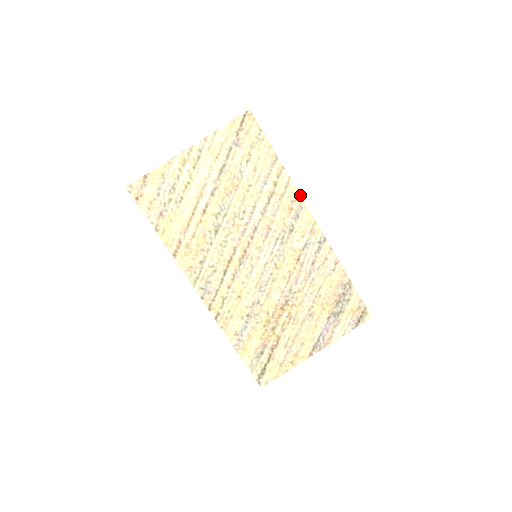
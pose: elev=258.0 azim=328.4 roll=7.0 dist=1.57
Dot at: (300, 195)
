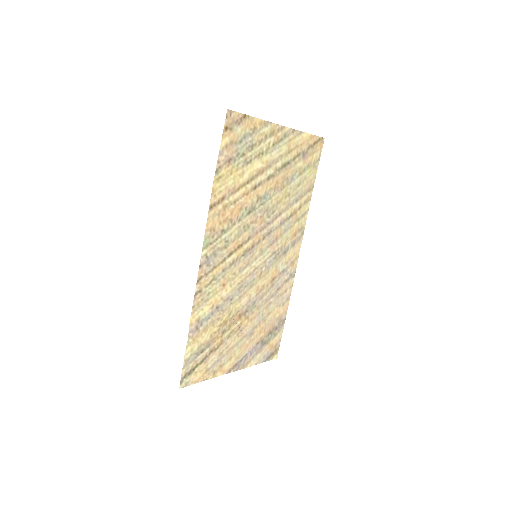
Dot at: occluded
